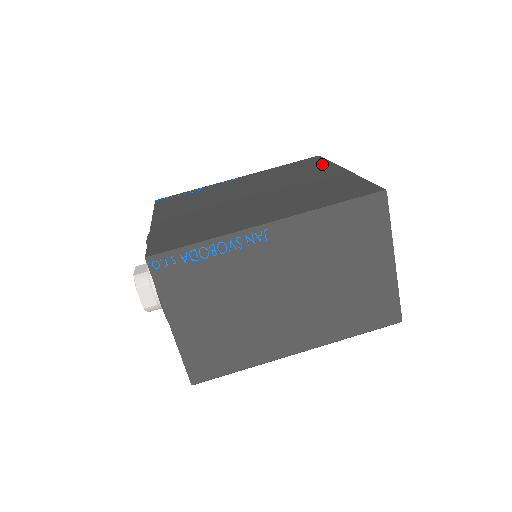
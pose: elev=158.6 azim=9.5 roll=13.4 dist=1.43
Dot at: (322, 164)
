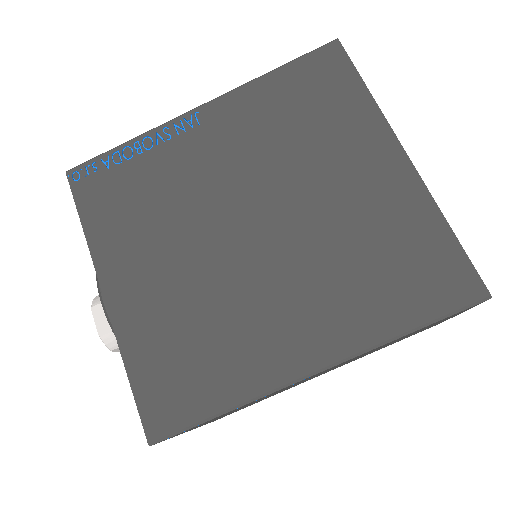
Dot at: (355, 101)
